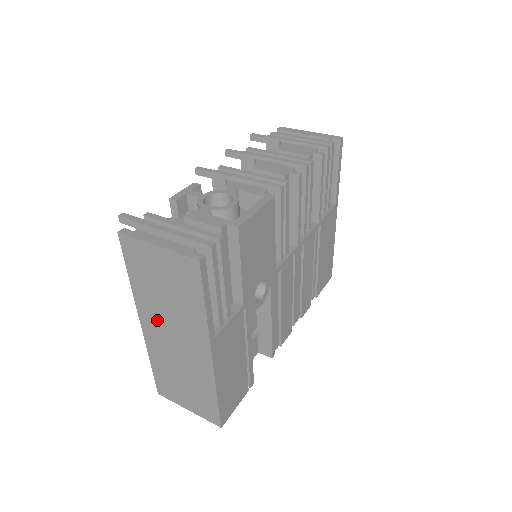
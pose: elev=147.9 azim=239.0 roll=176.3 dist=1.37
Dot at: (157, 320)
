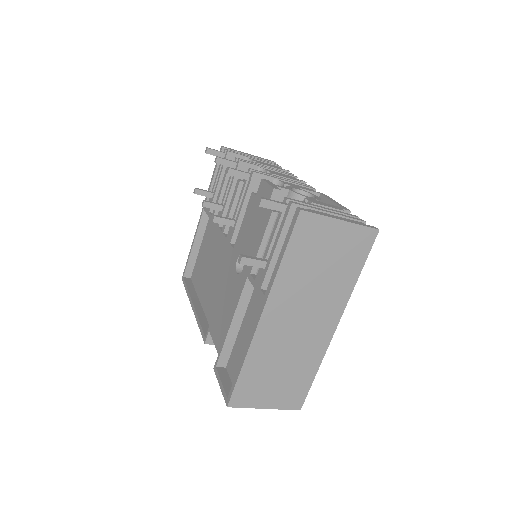
Dot at: (290, 304)
